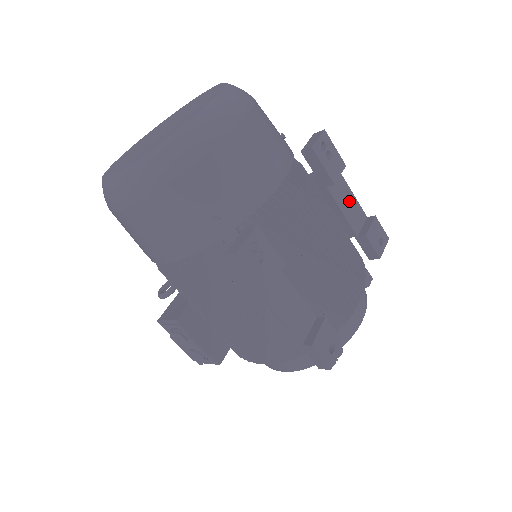
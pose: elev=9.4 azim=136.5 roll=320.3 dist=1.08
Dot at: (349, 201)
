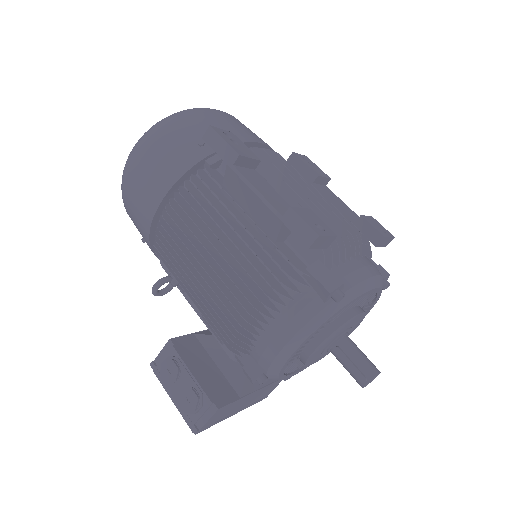
Dot at: (341, 204)
